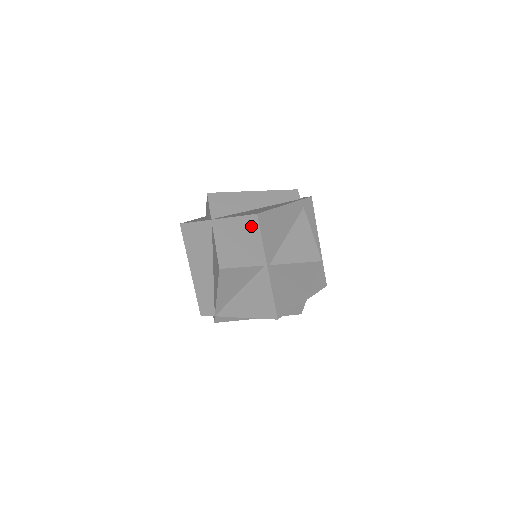
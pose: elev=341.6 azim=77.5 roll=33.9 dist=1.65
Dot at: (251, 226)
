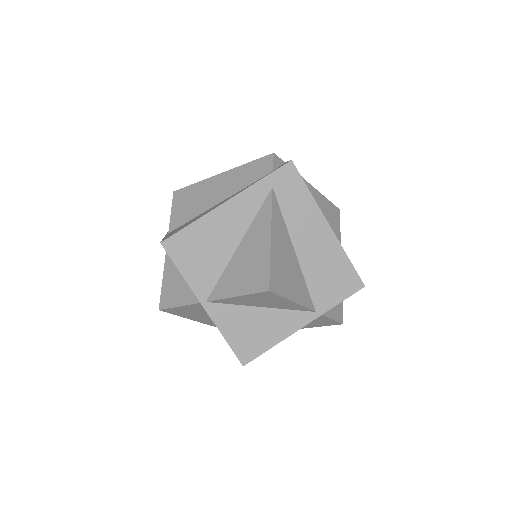
Dot at: occluded
